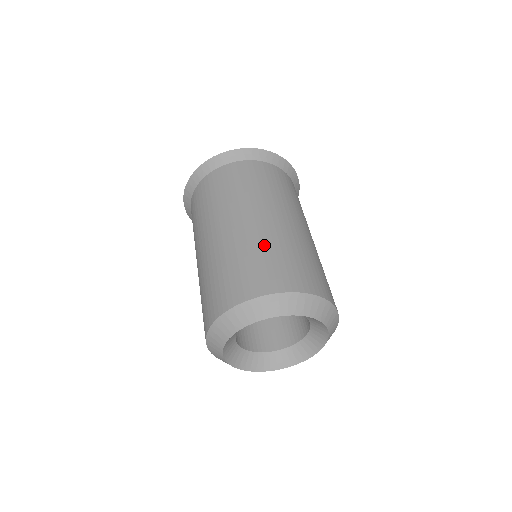
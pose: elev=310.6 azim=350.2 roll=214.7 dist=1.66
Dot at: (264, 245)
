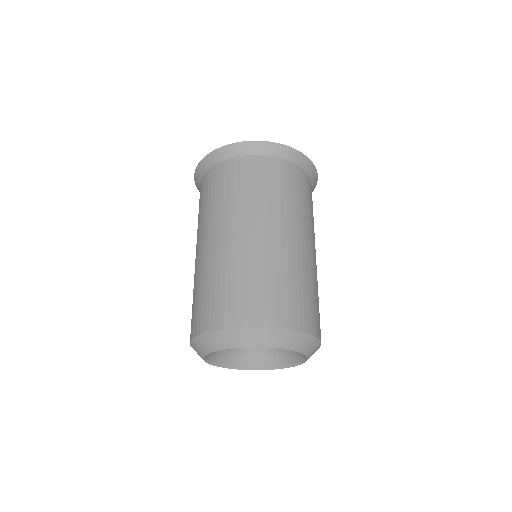
Dot at: (247, 268)
